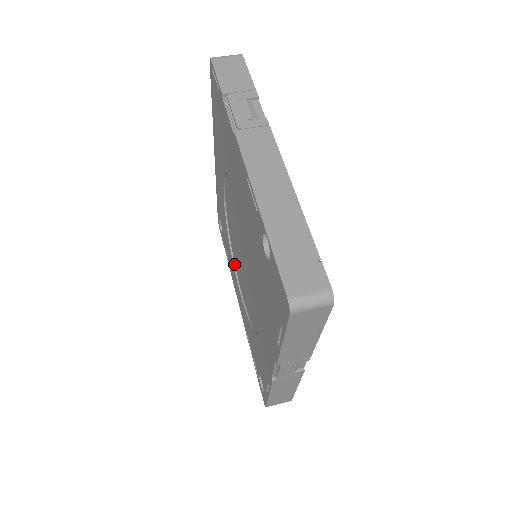
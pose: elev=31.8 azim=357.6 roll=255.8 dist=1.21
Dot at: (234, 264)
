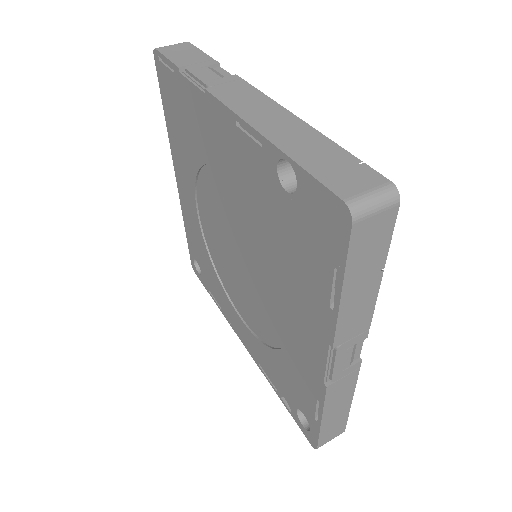
Dot at: (226, 293)
